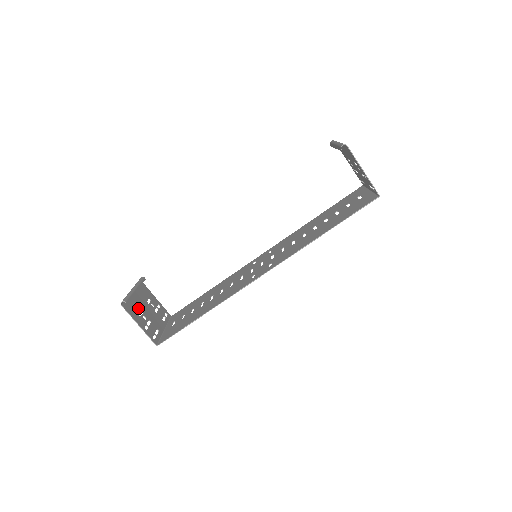
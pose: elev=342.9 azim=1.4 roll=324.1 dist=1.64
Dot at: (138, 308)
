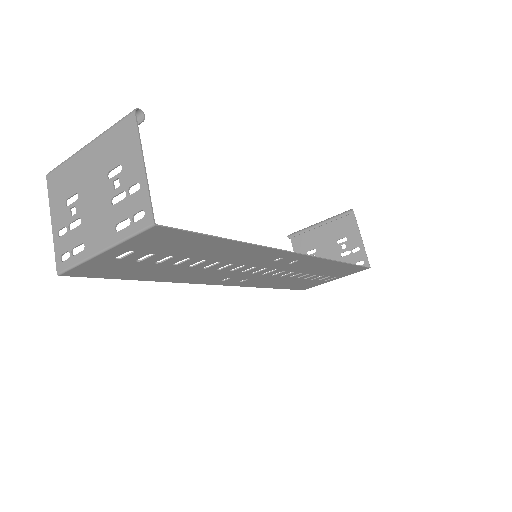
Dot at: (109, 164)
